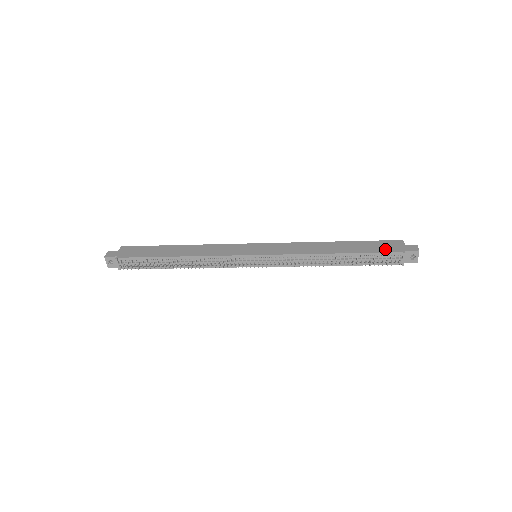
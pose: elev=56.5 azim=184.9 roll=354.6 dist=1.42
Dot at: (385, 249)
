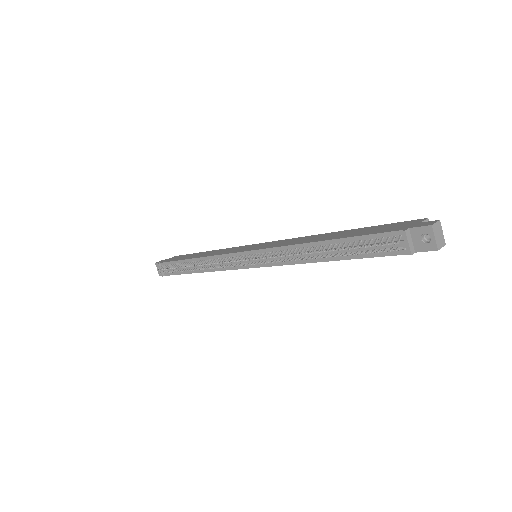
Dot at: (384, 230)
